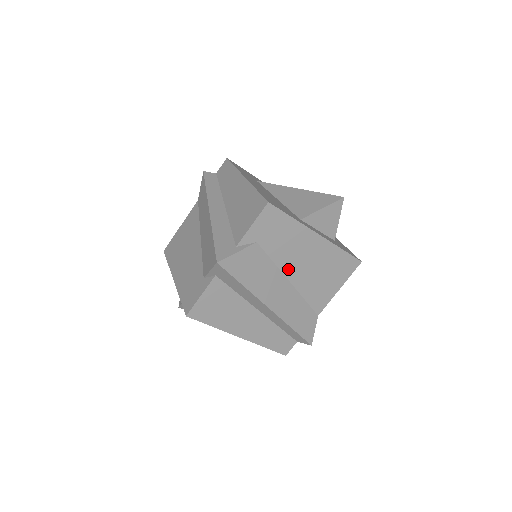
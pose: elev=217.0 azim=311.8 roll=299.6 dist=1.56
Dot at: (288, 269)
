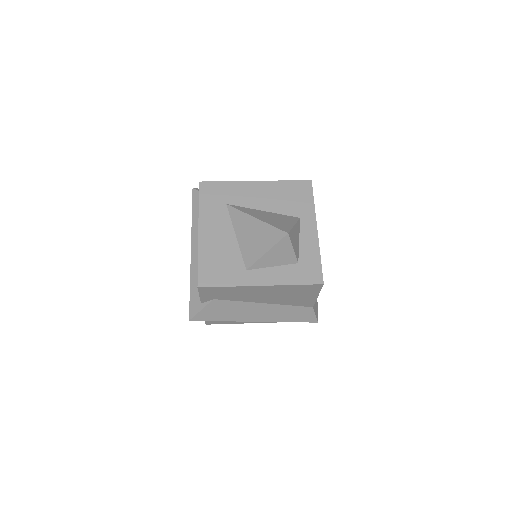
Dot at: (256, 300)
